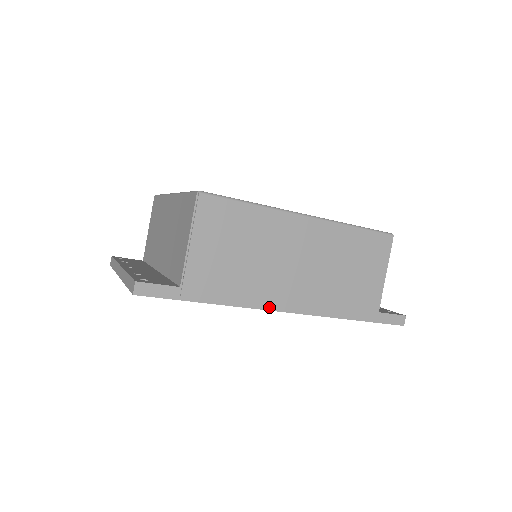
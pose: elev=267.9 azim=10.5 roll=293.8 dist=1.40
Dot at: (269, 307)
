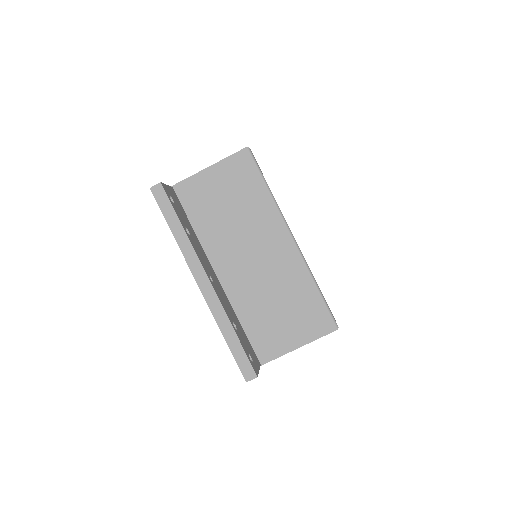
Dot at: occluded
